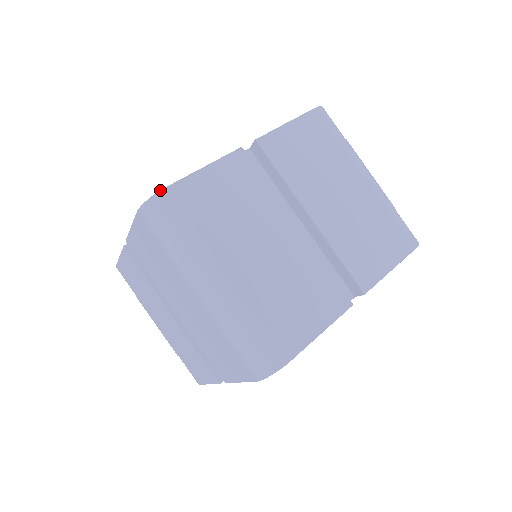
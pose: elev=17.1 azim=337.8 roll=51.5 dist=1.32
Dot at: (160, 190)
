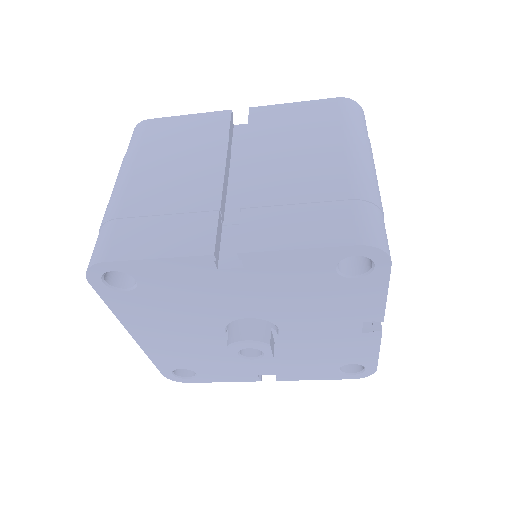
Dot at: occluded
